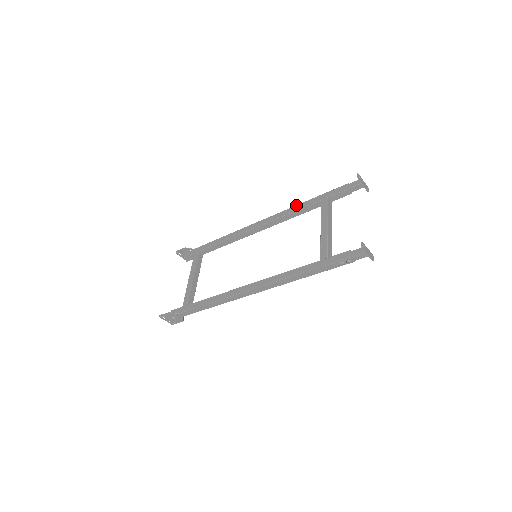
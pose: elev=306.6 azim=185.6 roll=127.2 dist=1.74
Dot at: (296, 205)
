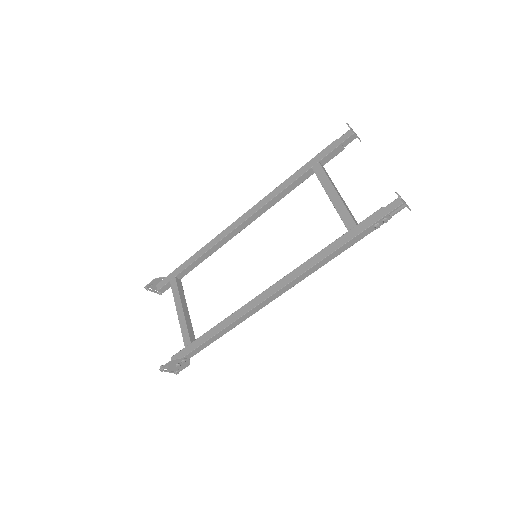
Dot at: (281, 183)
